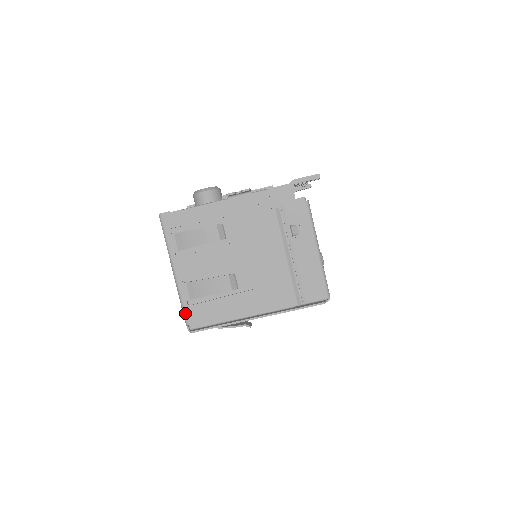
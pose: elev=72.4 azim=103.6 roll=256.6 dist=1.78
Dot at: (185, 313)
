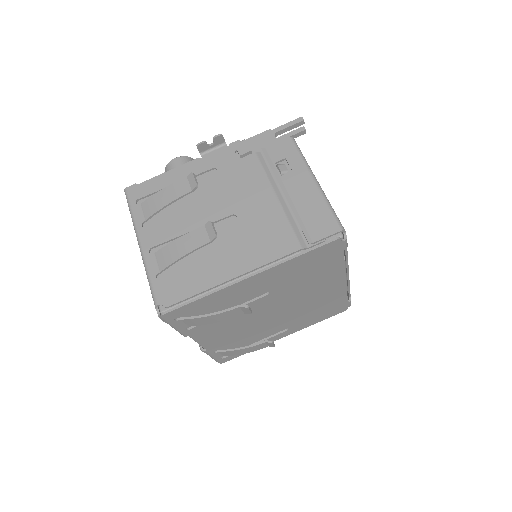
Dot at: (153, 291)
